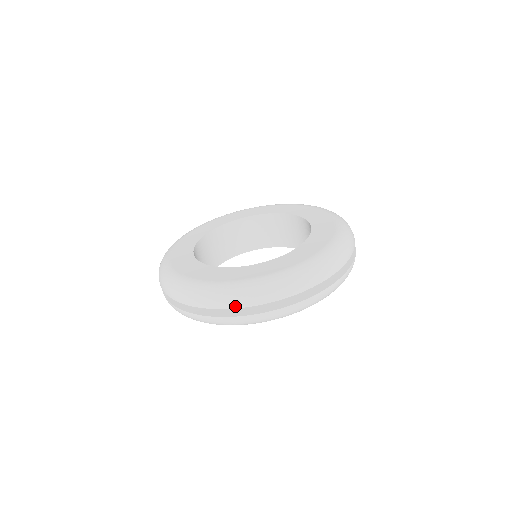
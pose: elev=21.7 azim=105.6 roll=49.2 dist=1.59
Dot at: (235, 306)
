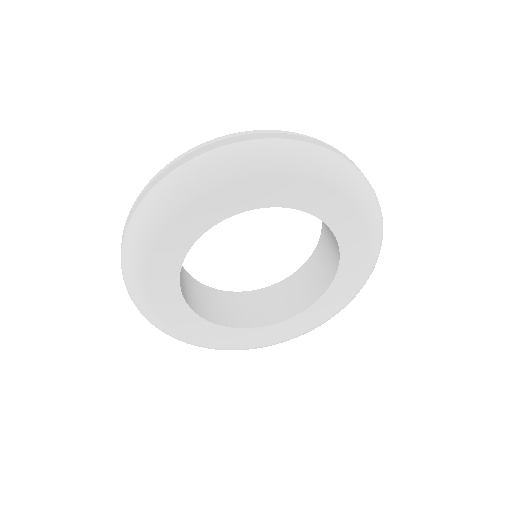
Dot at: occluded
